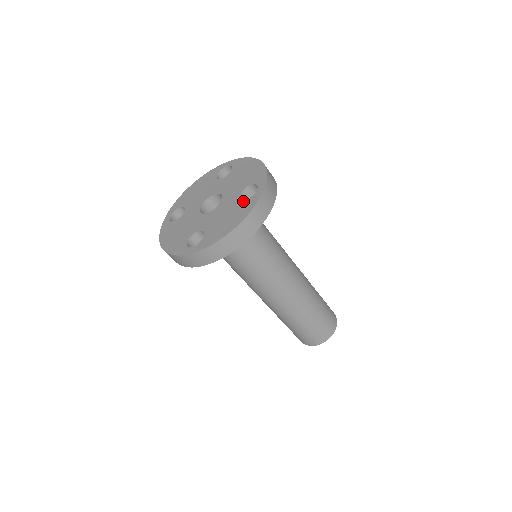
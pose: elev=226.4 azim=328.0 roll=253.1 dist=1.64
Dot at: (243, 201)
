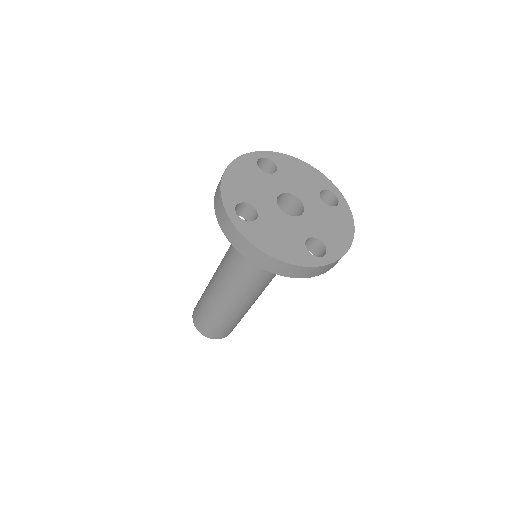
Dot at: (334, 208)
